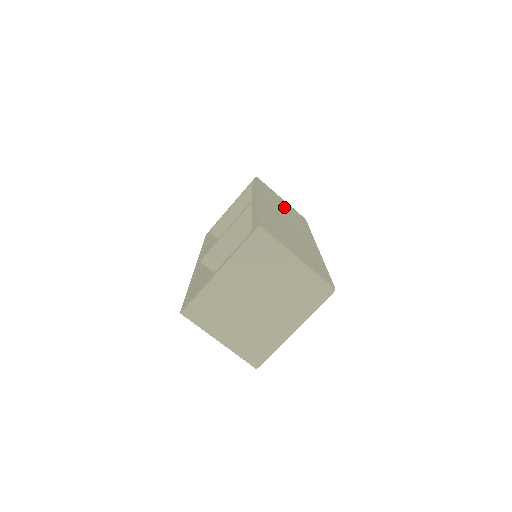
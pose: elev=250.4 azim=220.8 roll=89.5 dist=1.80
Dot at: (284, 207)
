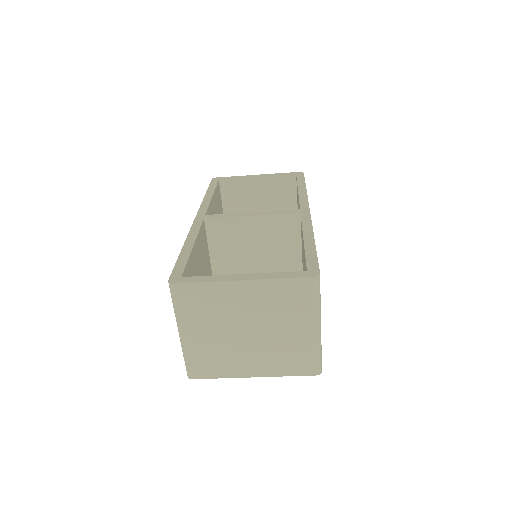
Dot at: occluded
